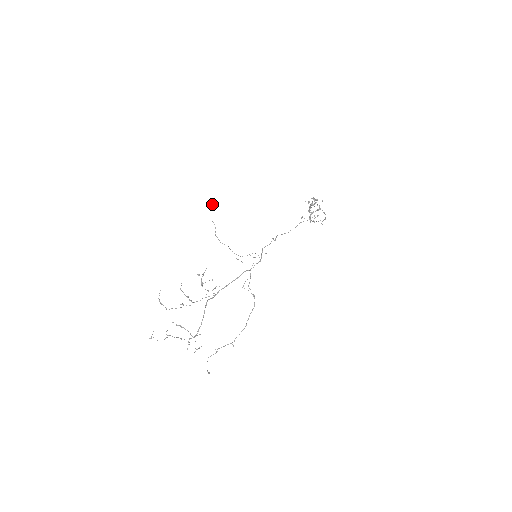
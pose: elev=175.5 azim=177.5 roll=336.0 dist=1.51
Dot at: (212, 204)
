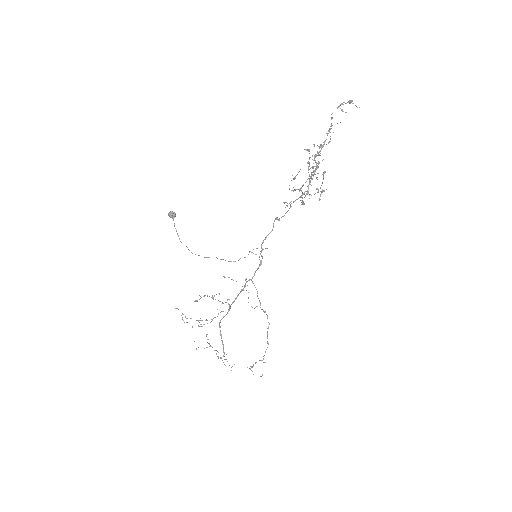
Dot at: occluded
